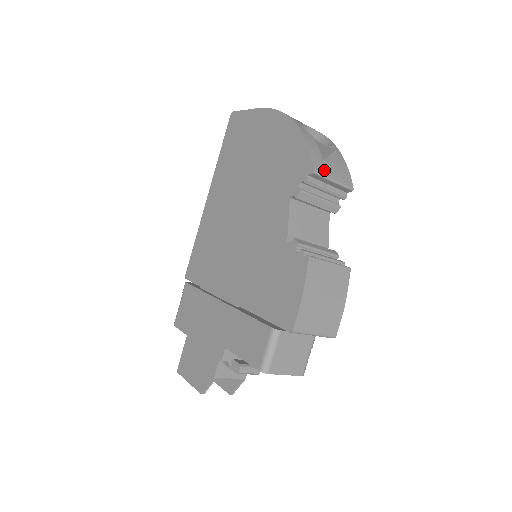
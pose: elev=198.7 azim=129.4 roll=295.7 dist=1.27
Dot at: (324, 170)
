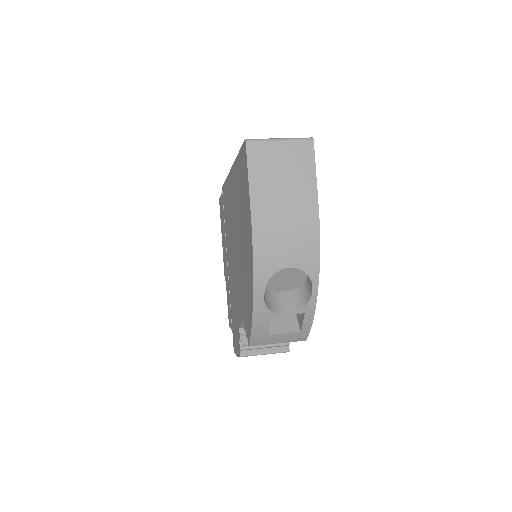
Dot at: (265, 342)
